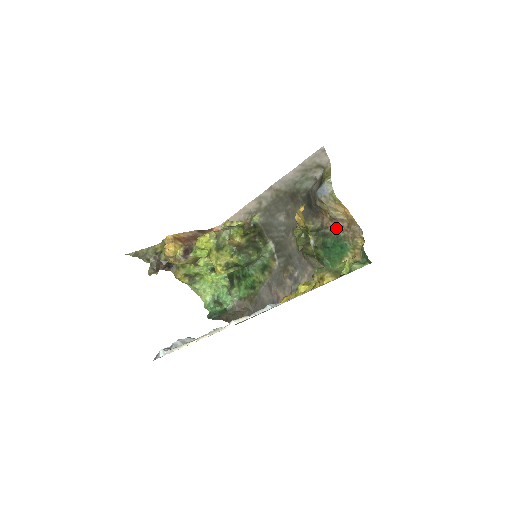
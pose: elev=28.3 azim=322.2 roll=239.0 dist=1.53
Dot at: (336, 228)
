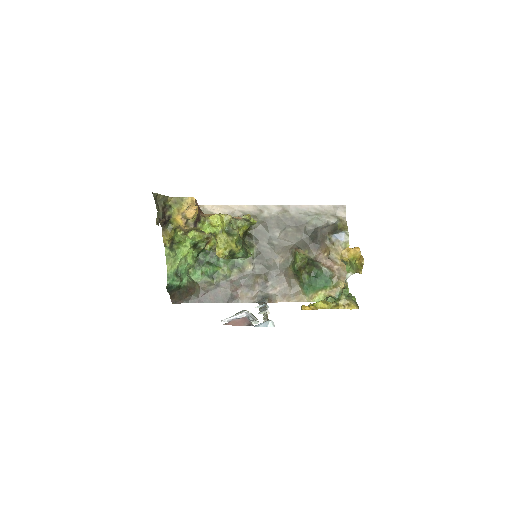
Dot at: (328, 266)
